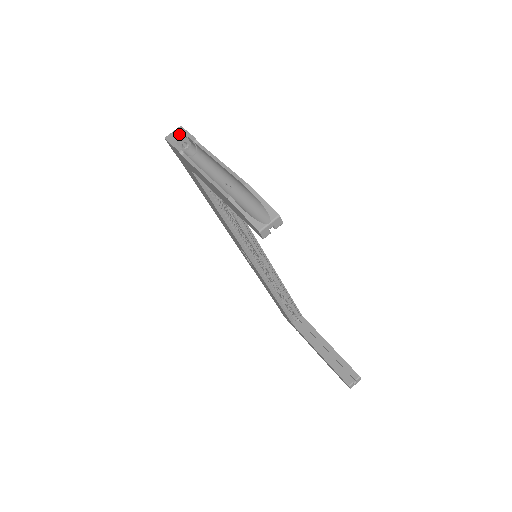
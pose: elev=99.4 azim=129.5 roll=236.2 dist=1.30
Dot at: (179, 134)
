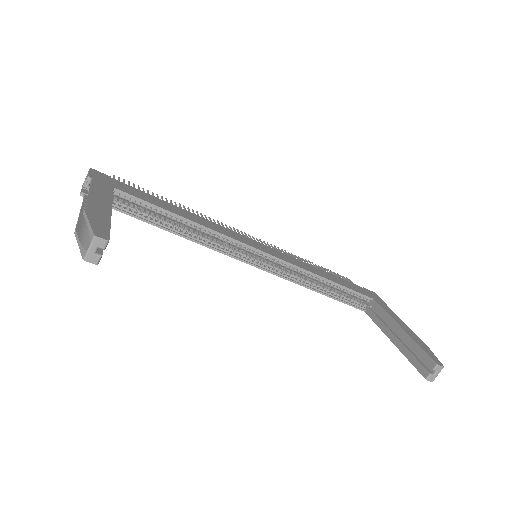
Dot at: (86, 177)
